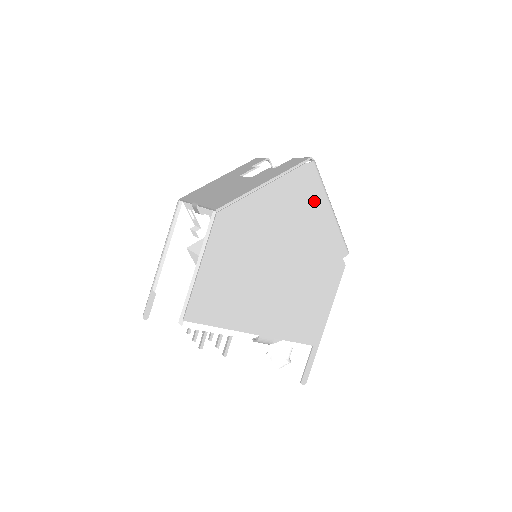
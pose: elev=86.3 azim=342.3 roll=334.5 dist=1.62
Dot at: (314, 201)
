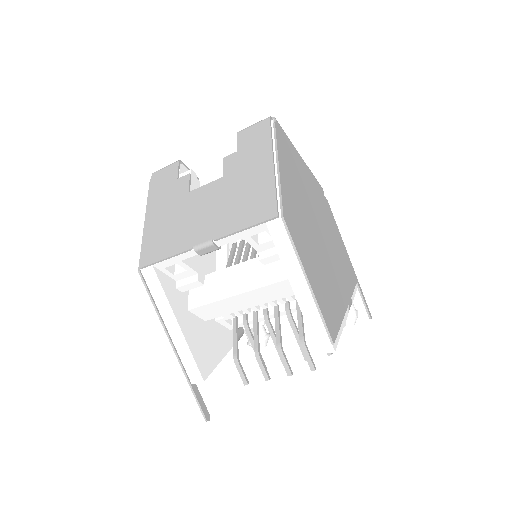
Dot at: (295, 157)
